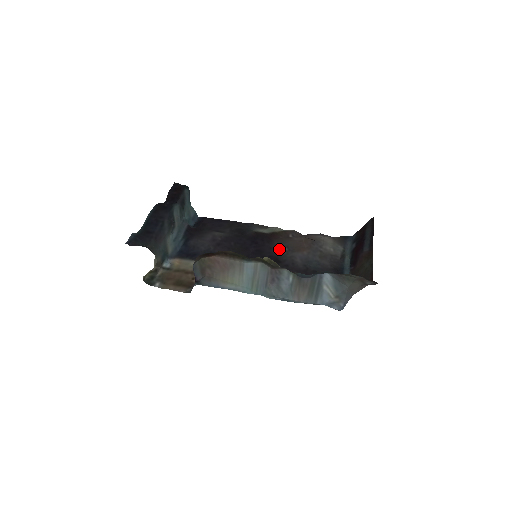
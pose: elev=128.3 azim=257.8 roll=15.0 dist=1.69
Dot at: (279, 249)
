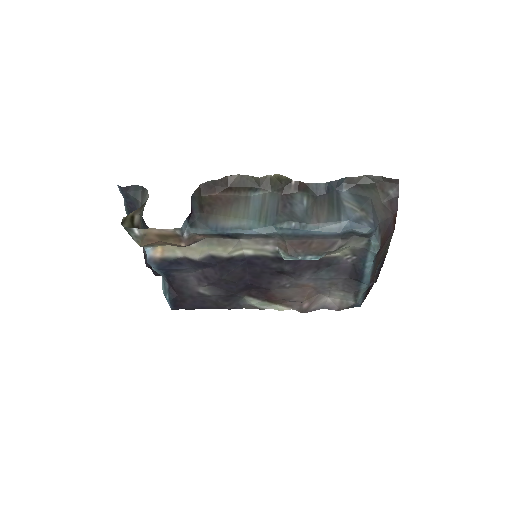
Dot at: (280, 284)
